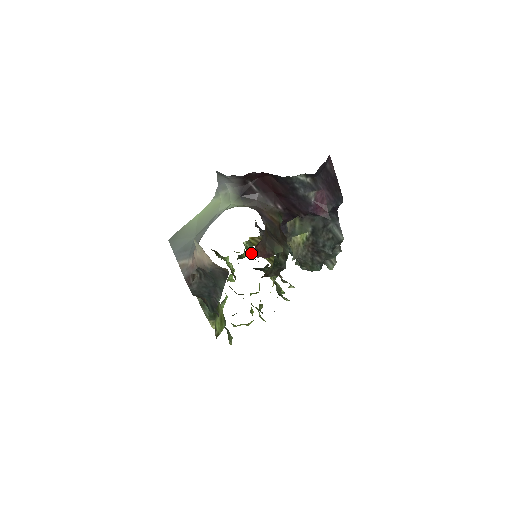
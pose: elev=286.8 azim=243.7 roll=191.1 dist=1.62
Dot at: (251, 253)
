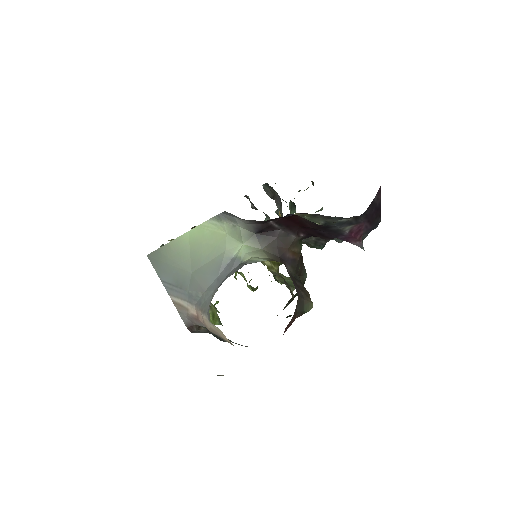
Dot at: occluded
